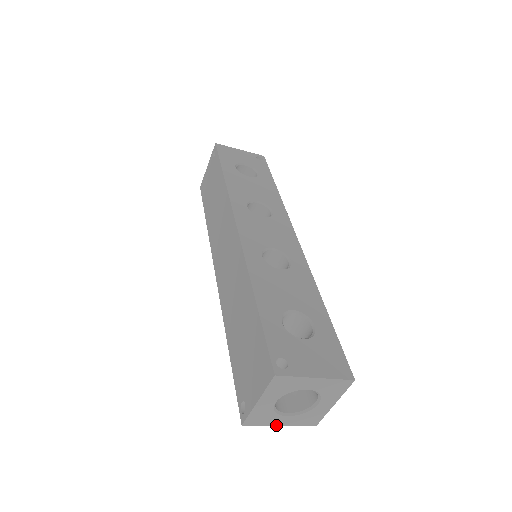
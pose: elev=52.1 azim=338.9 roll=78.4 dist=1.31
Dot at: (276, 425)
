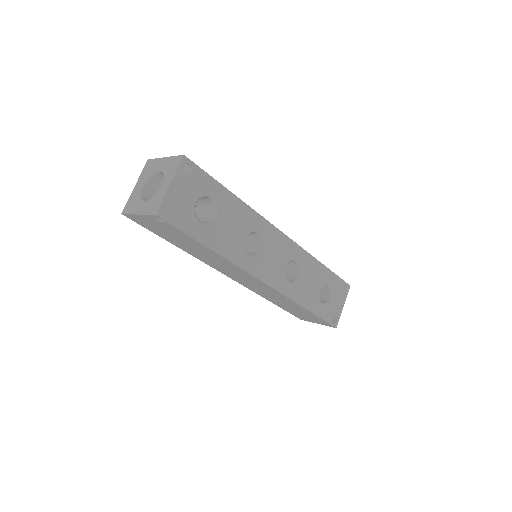
Dot at: occluded
